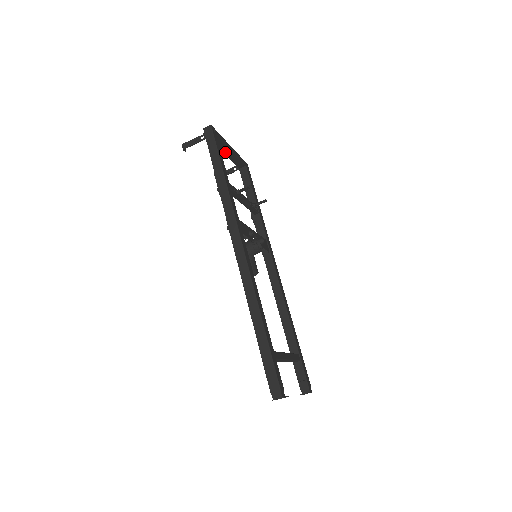
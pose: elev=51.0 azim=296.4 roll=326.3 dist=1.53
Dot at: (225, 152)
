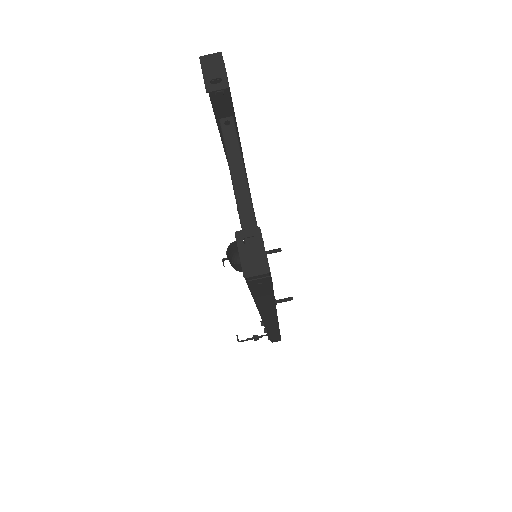
Dot at: occluded
